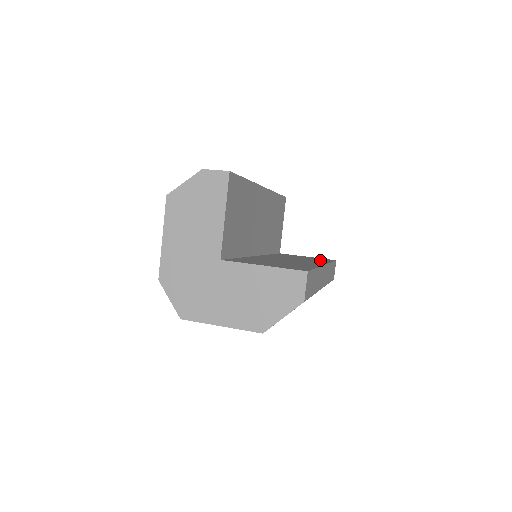
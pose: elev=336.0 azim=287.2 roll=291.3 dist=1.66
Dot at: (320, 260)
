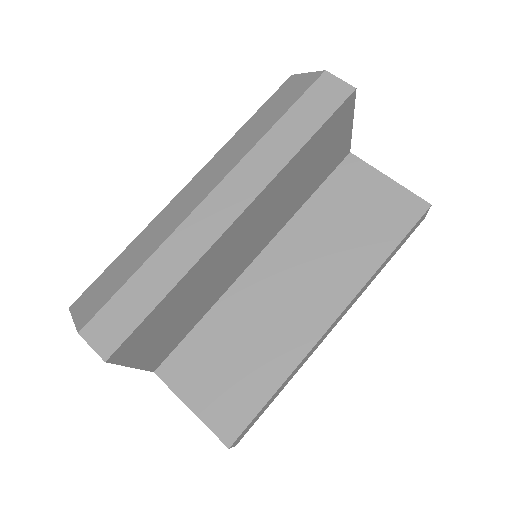
Dot at: (374, 243)
